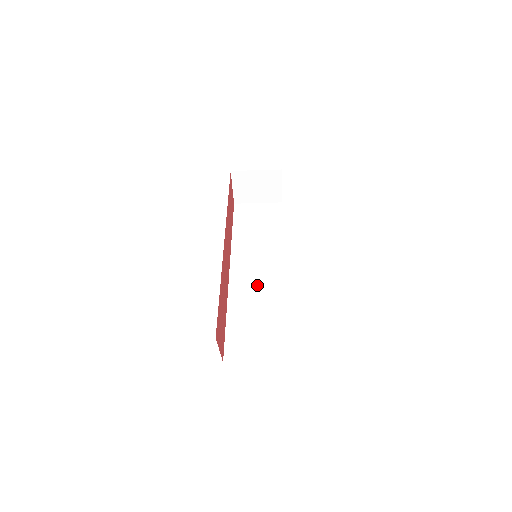
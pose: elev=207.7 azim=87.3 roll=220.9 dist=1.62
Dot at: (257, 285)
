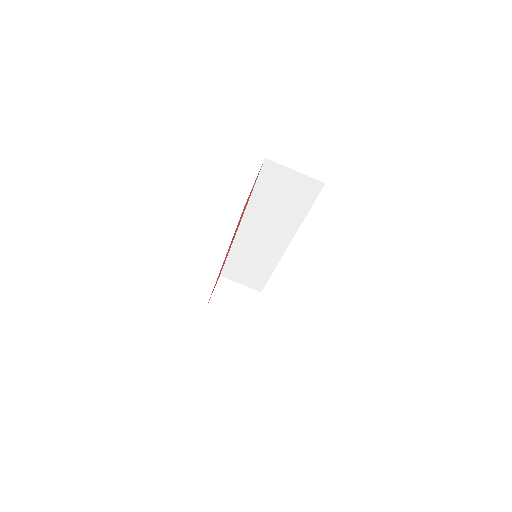
Dot at: occluded
